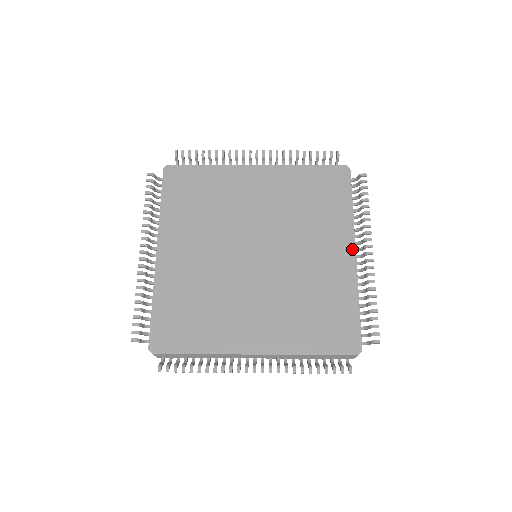
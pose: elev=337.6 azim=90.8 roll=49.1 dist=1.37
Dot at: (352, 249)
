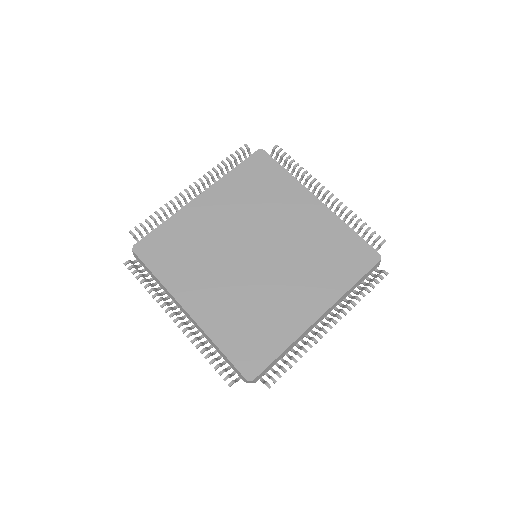
Dot at: (321, 312)
